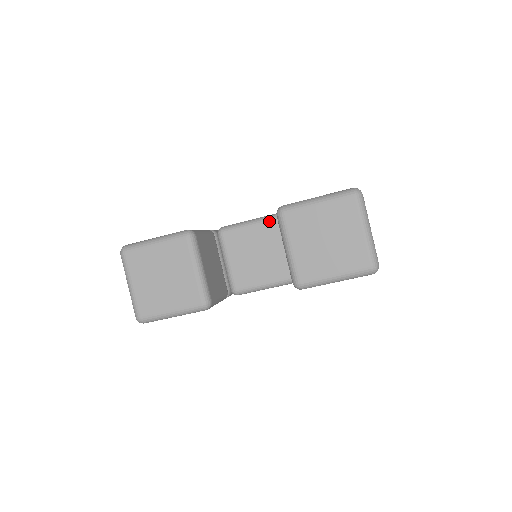
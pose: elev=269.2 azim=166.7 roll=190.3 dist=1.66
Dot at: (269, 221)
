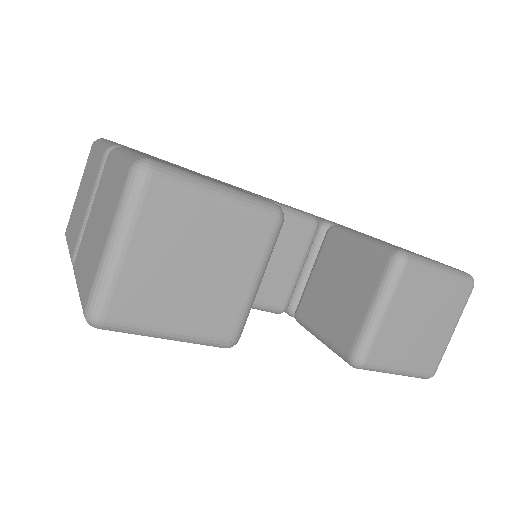
Dot at: (304, 222)
